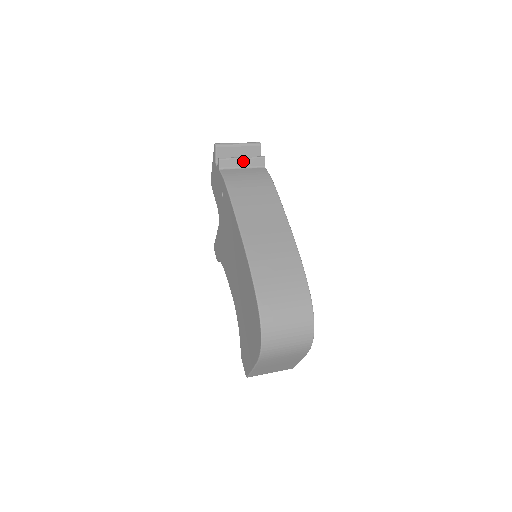
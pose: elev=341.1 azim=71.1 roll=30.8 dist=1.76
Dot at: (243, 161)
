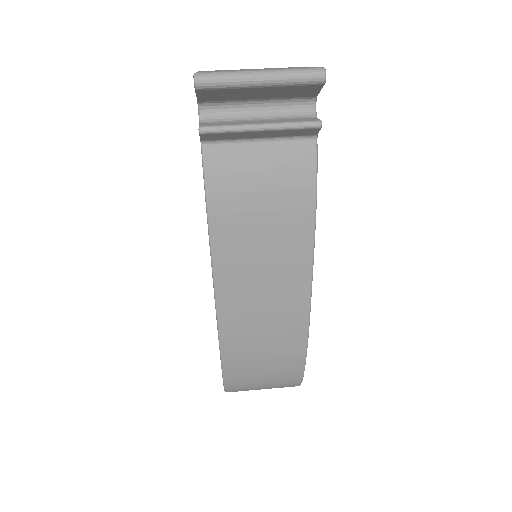
Dot at: (262, 132)
